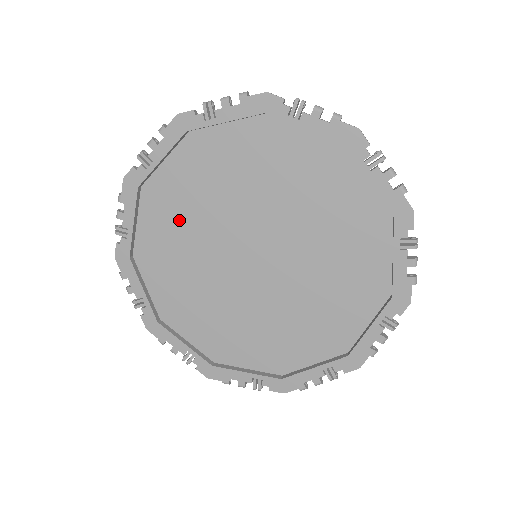
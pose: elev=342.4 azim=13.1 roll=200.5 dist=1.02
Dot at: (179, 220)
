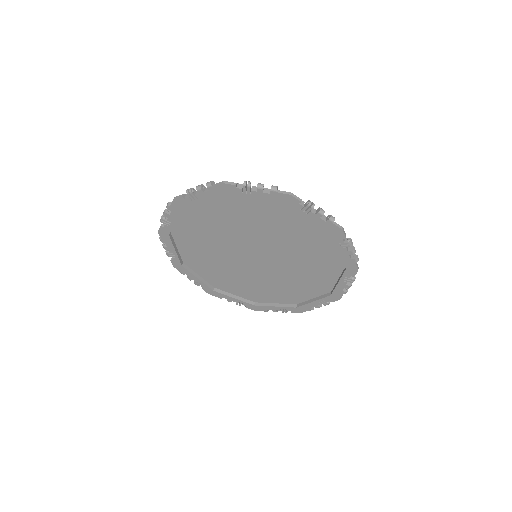
Dot at: (201, 245)
